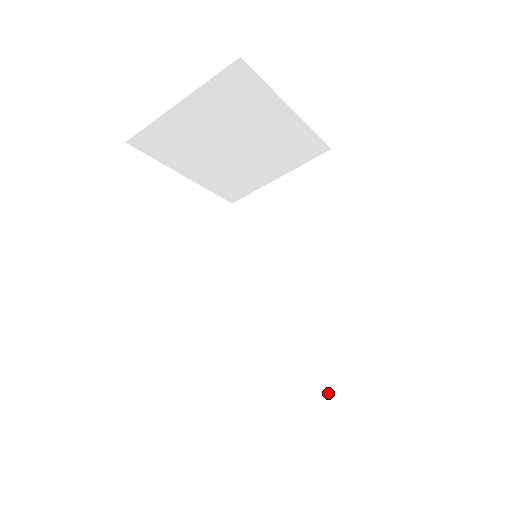
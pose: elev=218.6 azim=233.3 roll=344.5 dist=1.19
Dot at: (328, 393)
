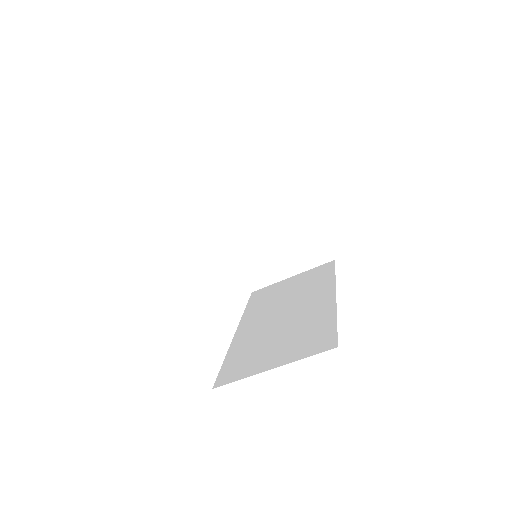
Dot at: (273, 365)
